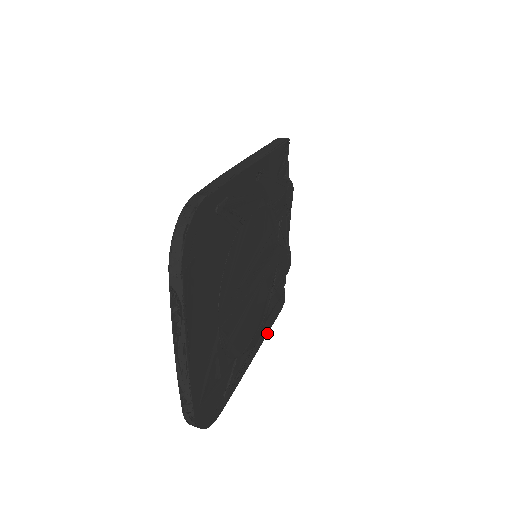
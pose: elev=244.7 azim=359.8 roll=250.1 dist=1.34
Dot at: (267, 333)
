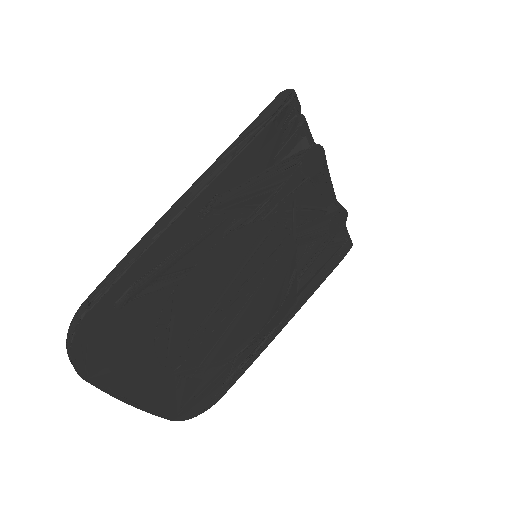
Dot at: (308, 298)
